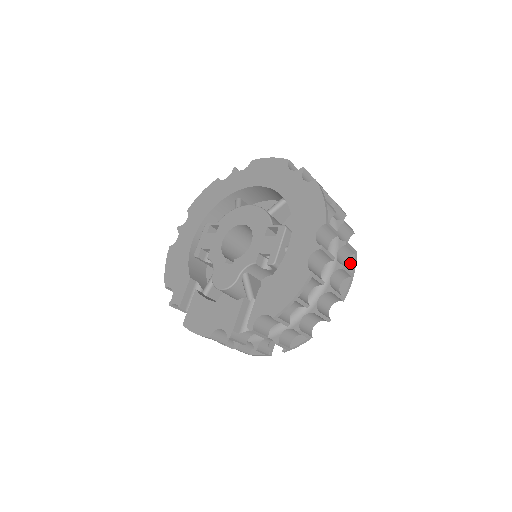
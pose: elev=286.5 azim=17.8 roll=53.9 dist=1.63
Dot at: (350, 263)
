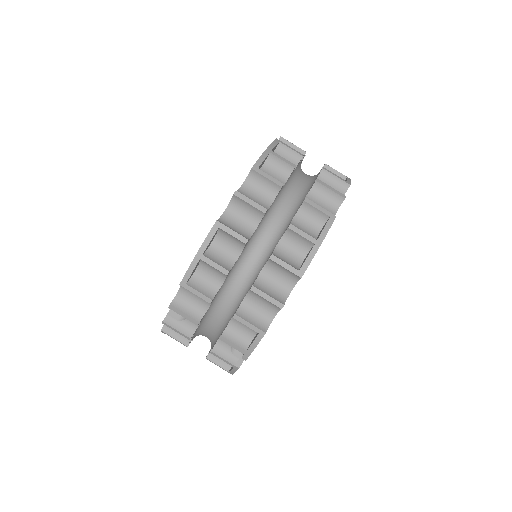
Dot at: (321, 230)
